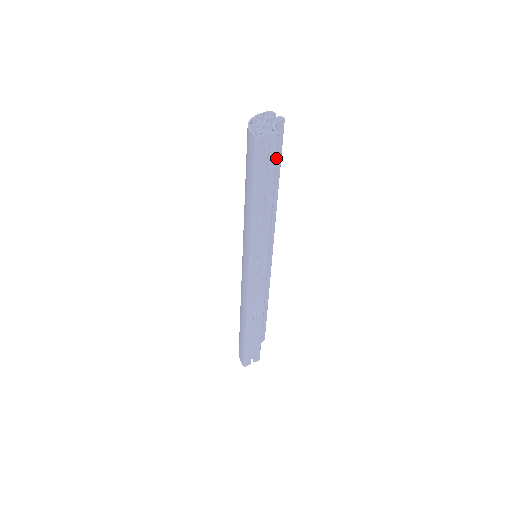
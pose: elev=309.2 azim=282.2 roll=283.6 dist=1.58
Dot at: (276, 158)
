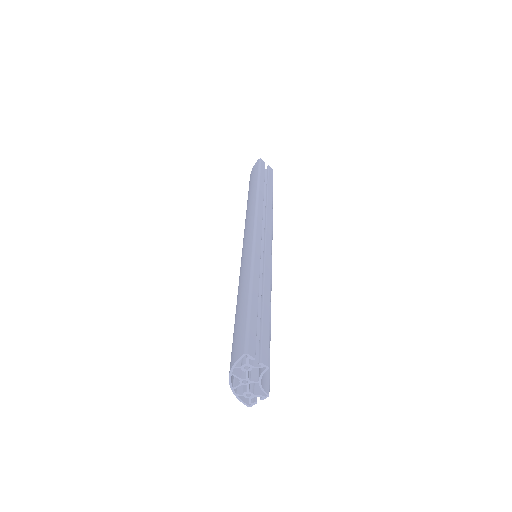
Dot at: occluded
